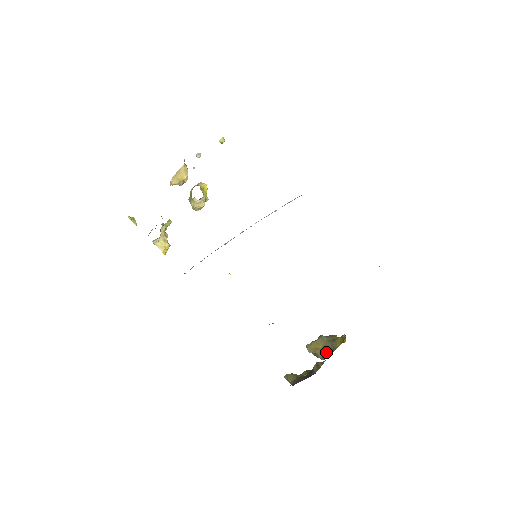
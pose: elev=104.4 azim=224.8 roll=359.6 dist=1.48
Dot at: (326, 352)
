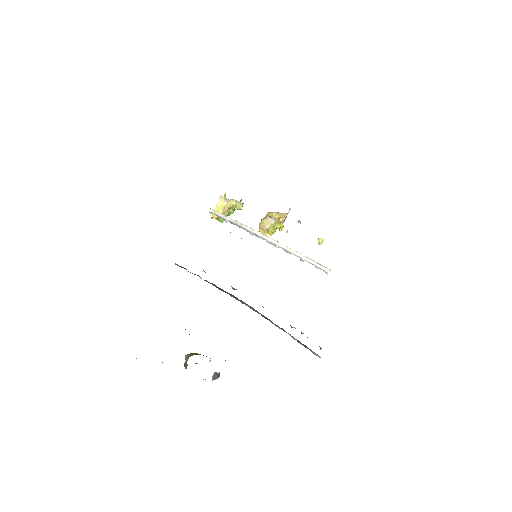
Dot at: occluded
